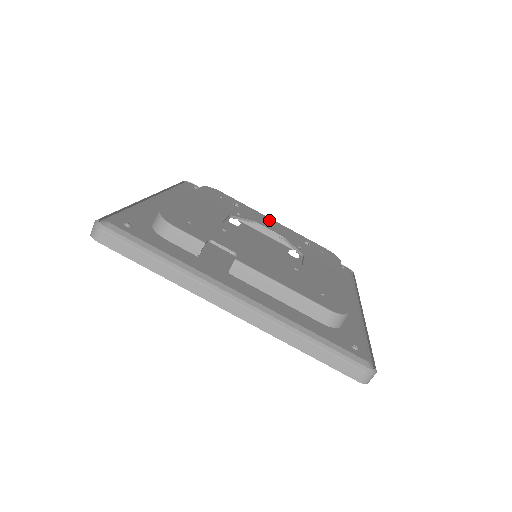
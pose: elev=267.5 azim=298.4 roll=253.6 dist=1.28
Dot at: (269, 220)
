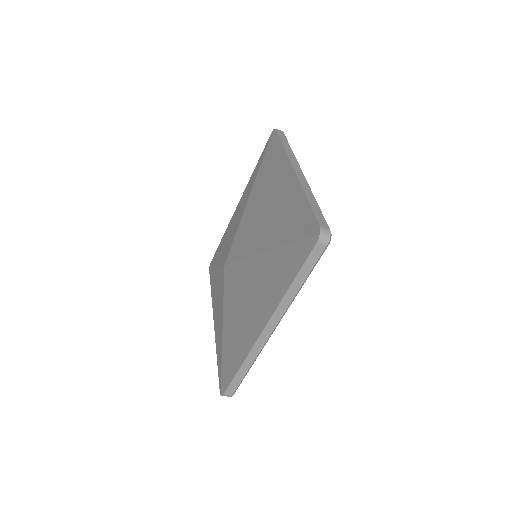
Dot at: occluded
